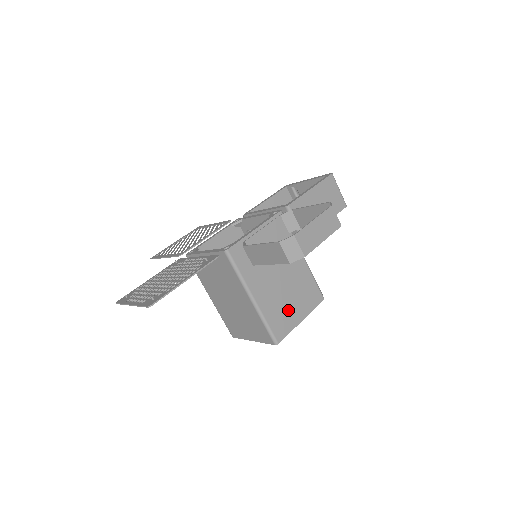
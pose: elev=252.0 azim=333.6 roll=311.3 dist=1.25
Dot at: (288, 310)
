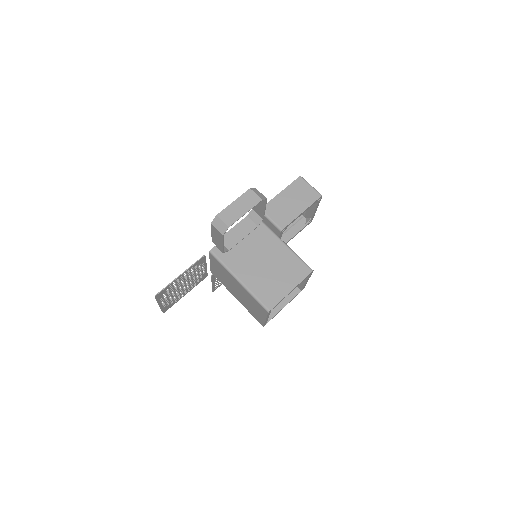
Dot at: (275, 284)
